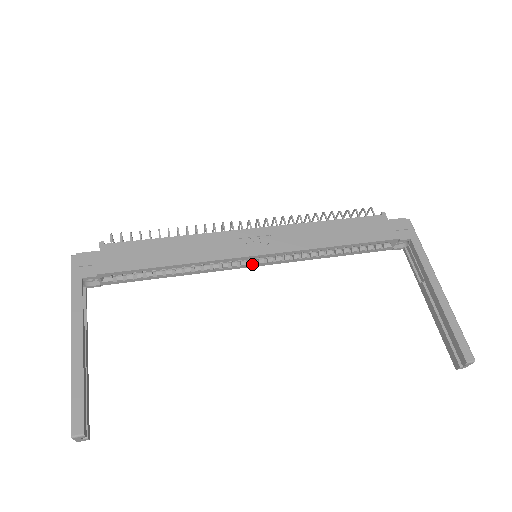
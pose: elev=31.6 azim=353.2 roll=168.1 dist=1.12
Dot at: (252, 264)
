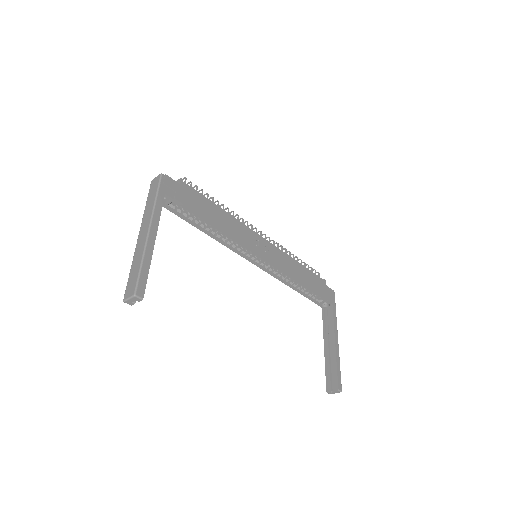
Dot at: (251, 259)
